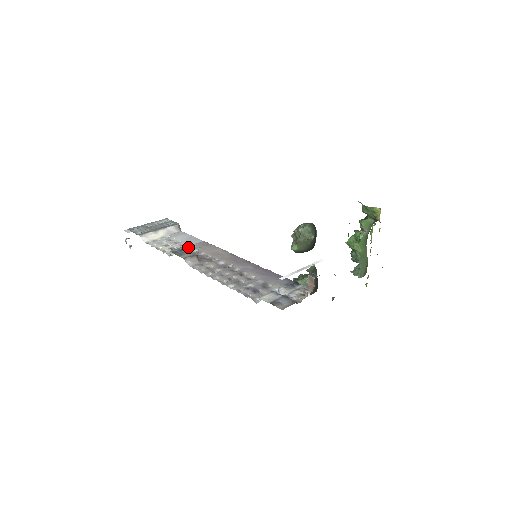
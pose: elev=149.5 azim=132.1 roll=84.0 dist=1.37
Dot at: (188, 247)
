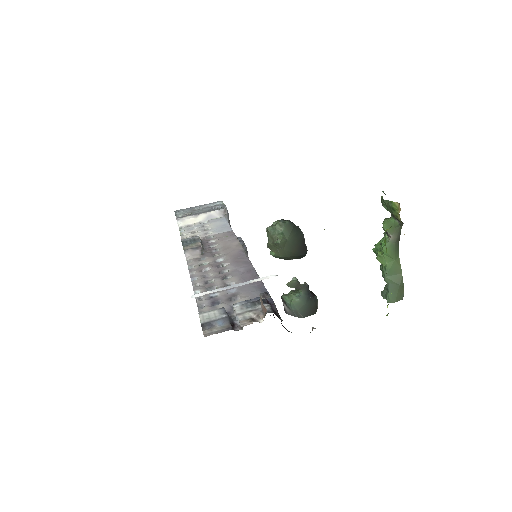
Dot at: (210, 236)
